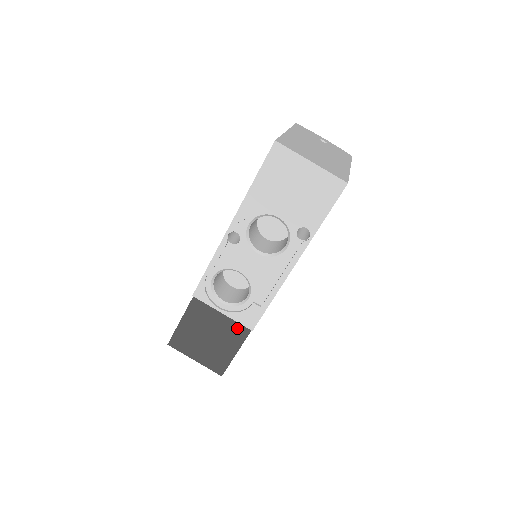
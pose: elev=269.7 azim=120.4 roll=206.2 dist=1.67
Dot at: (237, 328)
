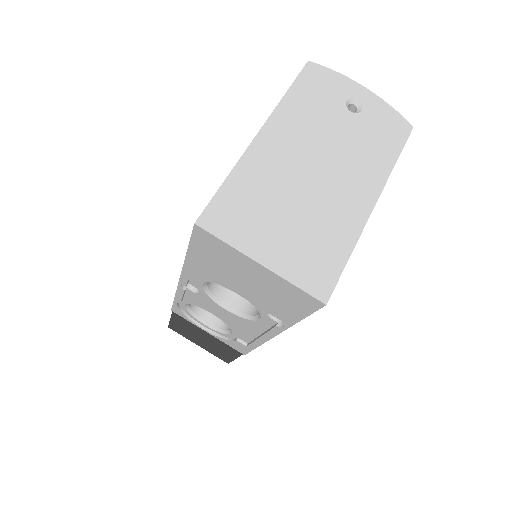
Dot at: (228, 346)
